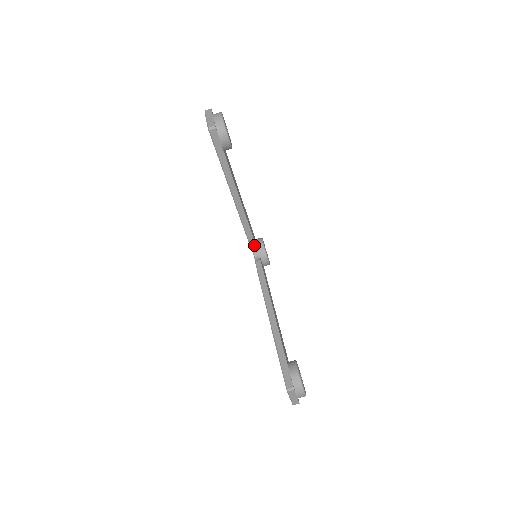
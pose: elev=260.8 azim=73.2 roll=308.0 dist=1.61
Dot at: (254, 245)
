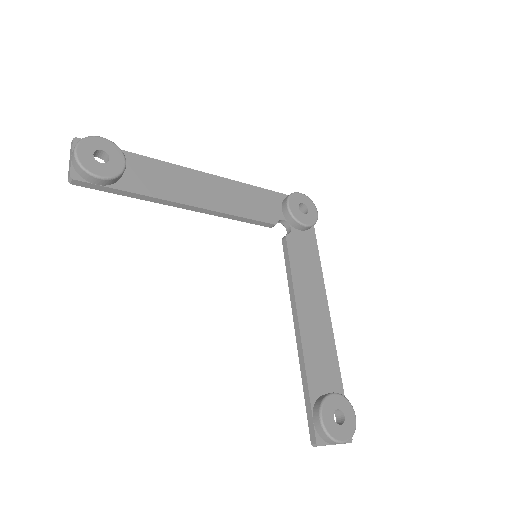
Dot at: (268, 224)
